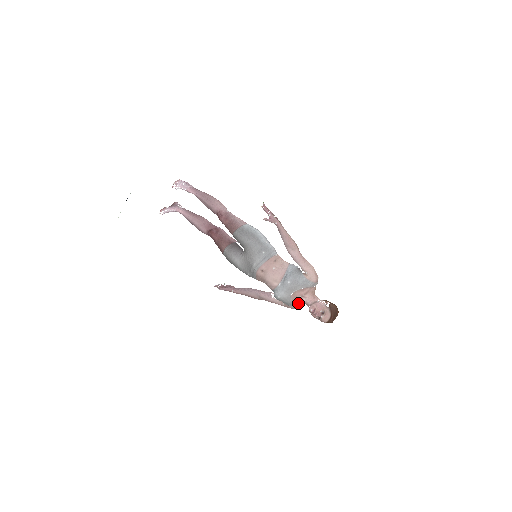
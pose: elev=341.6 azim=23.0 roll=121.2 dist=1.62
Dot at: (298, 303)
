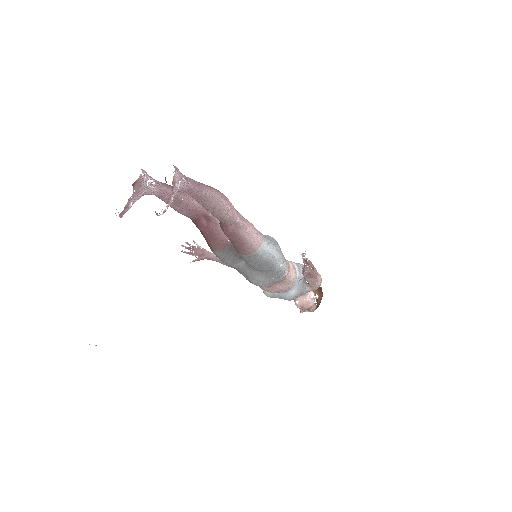
Dot at: occluded
